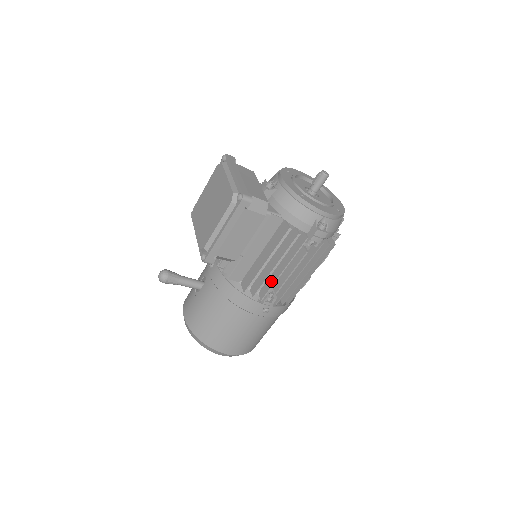
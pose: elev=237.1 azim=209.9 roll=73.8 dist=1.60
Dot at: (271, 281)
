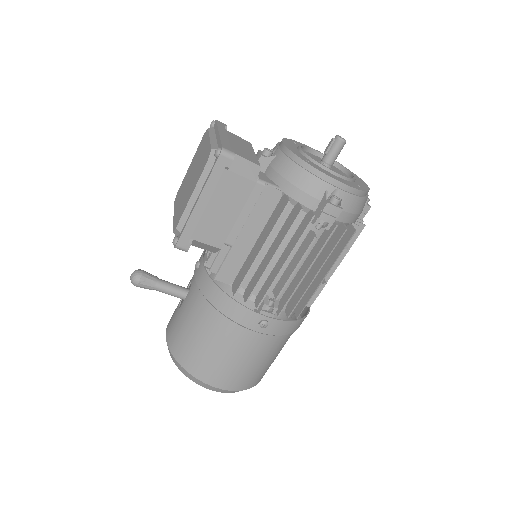
Dot at: (269, 281)
